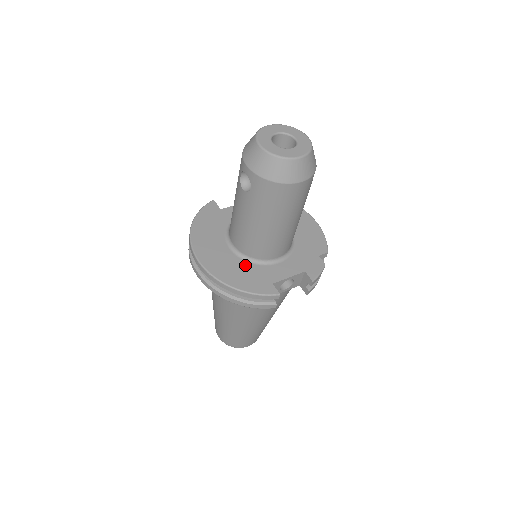
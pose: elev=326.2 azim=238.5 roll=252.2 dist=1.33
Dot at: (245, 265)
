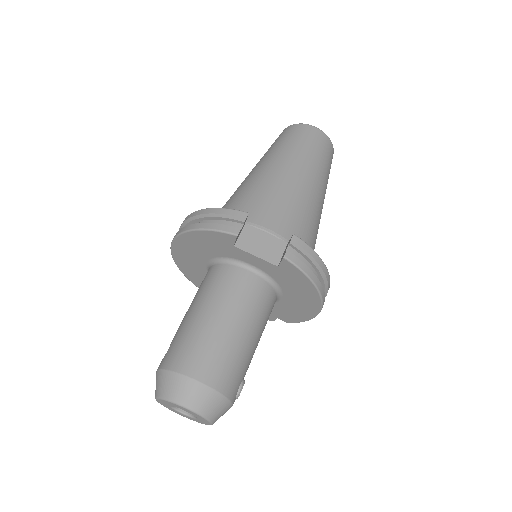
Dot at: occluded
